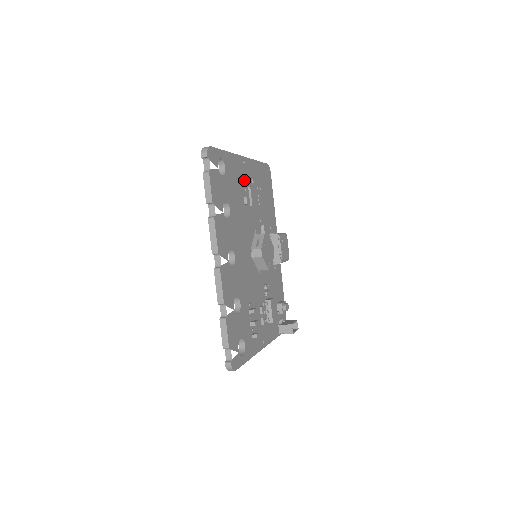
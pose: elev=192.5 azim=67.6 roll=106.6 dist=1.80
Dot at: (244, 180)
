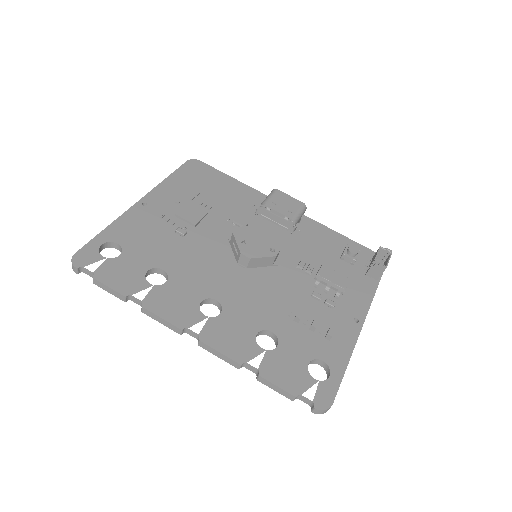
Dot at: (161, 218)
